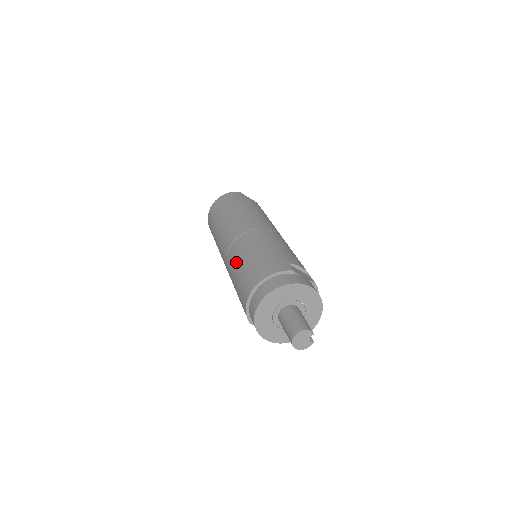
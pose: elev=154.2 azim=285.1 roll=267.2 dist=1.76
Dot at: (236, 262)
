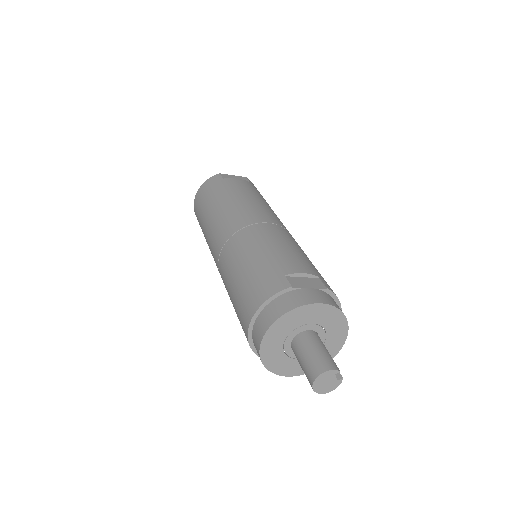
Dot at: (227, 283)
